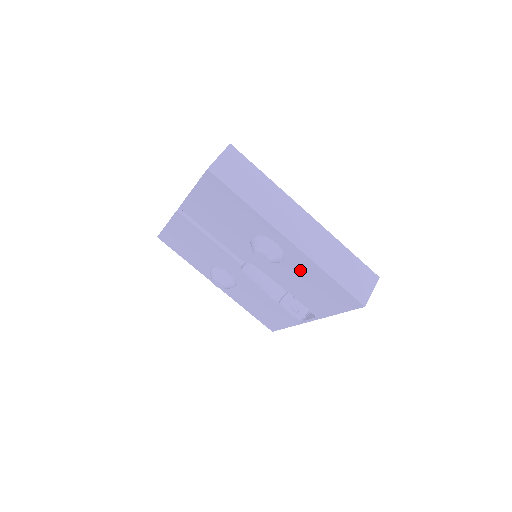
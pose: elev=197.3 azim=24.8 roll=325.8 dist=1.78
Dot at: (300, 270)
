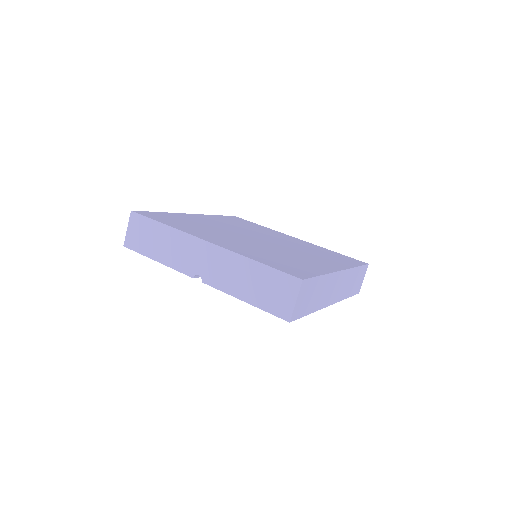
Dot at: occluded
